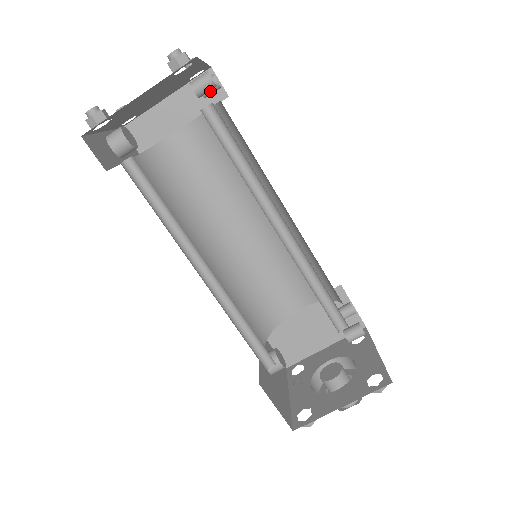
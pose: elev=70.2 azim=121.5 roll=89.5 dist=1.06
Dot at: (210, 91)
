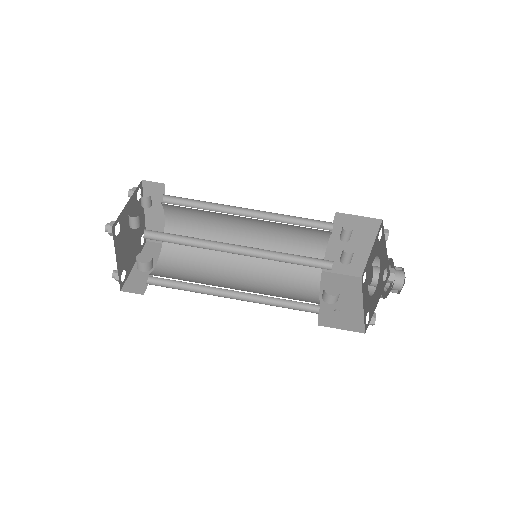
Dot at: (148, 203)
